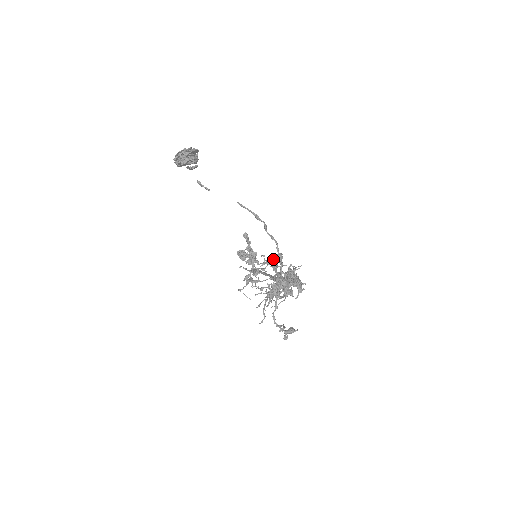
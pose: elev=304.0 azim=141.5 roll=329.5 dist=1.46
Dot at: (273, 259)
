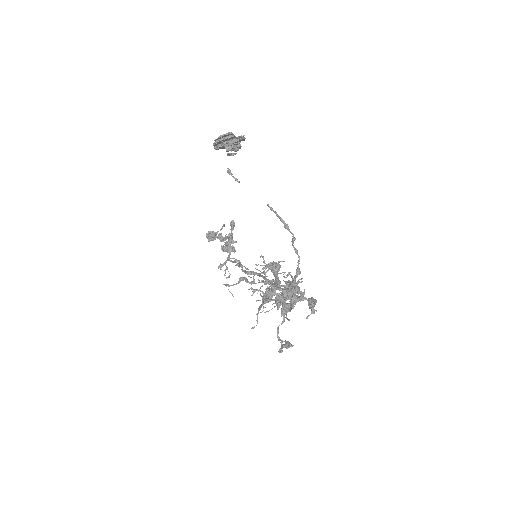
Dot at: (276, 265)
